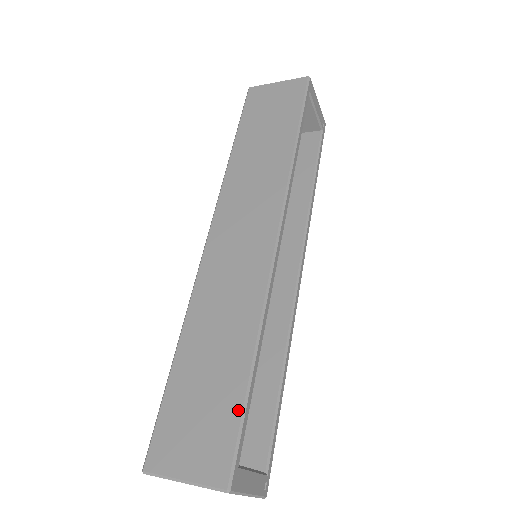
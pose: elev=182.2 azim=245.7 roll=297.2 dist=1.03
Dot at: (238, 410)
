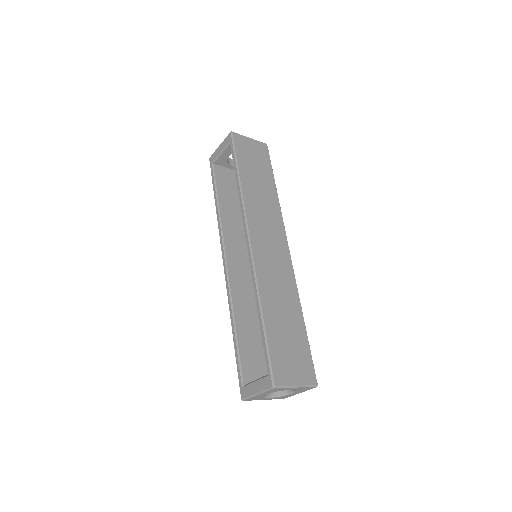
Dot at: (308, 346)
